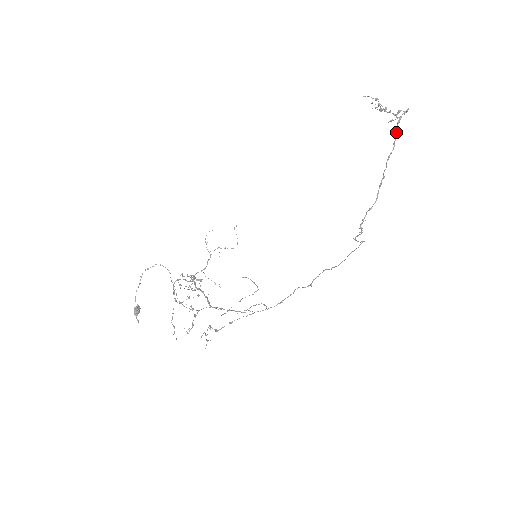
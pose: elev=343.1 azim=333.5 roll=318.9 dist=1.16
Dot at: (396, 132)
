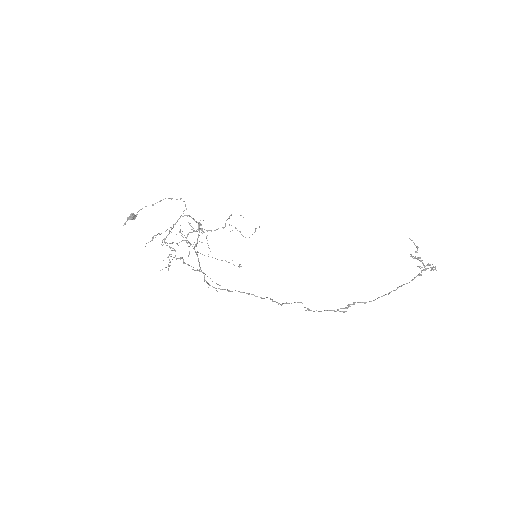
Dot at: (418, 274)
